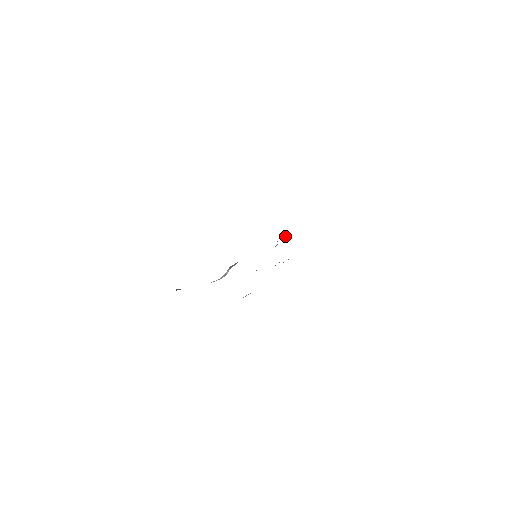
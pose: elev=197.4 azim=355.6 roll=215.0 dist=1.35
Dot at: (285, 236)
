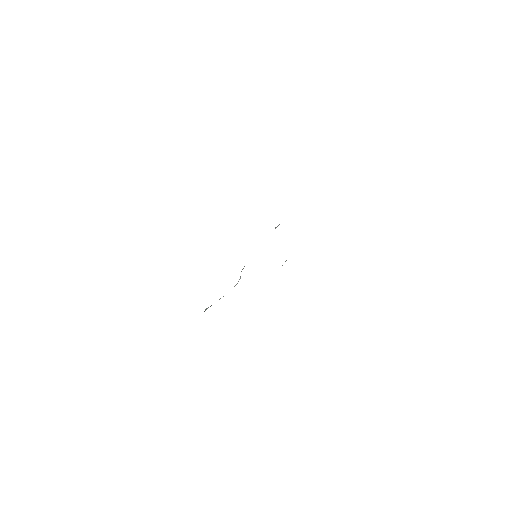
Dot at: occluded
